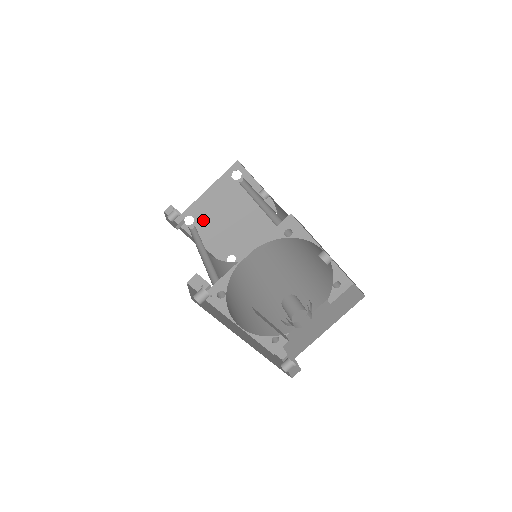
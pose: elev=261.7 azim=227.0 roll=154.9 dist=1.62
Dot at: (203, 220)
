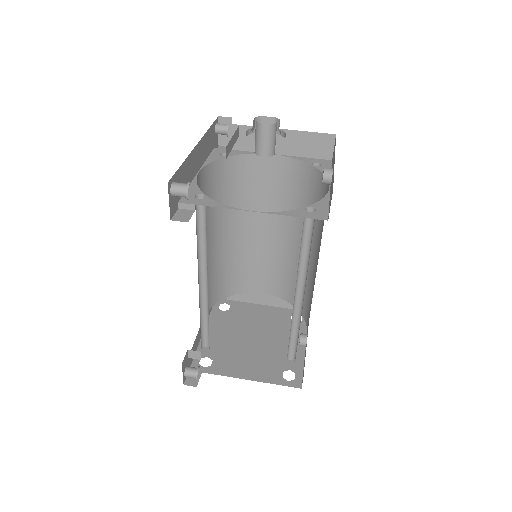
Dot at: (233, 317)
